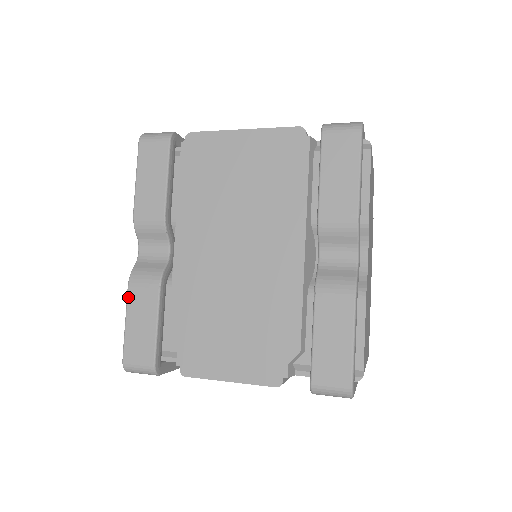
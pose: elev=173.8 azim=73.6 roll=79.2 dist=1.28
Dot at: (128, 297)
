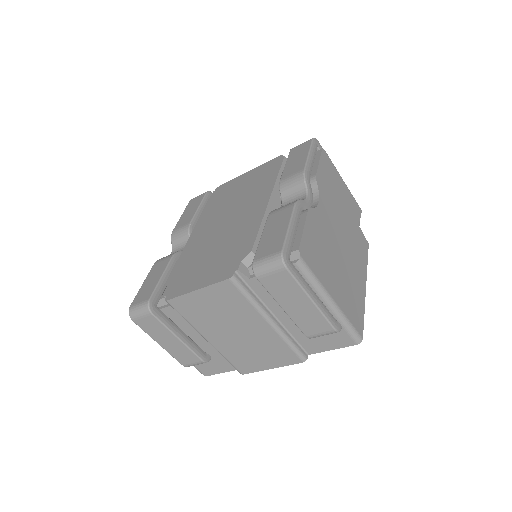
Dot at: (150, 270)
